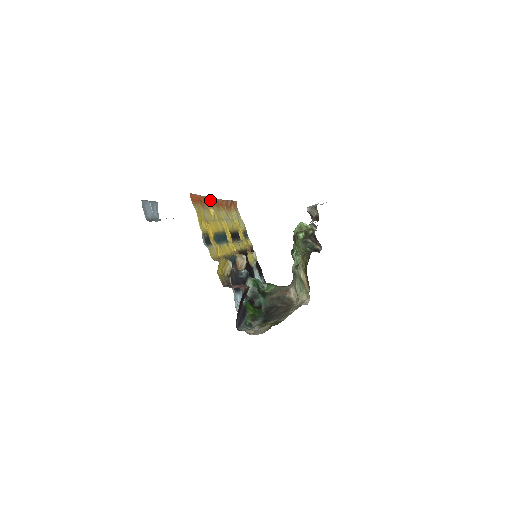
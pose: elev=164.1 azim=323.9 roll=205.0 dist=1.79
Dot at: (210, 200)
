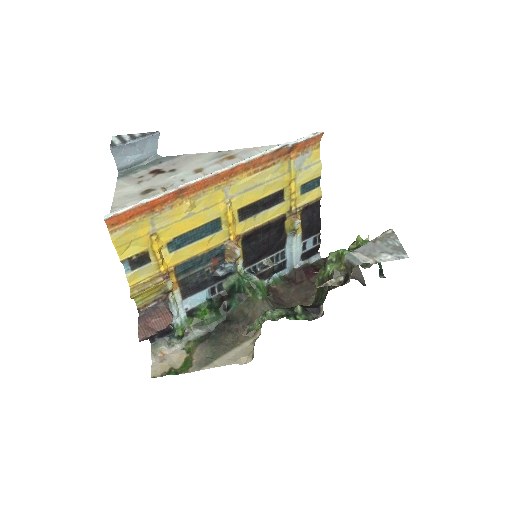
Dot at: (195, 186)
